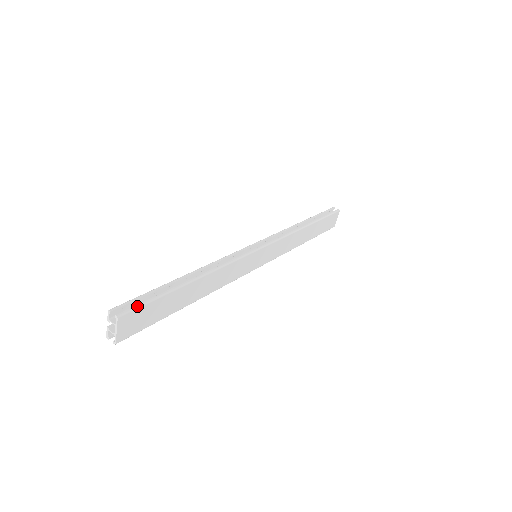
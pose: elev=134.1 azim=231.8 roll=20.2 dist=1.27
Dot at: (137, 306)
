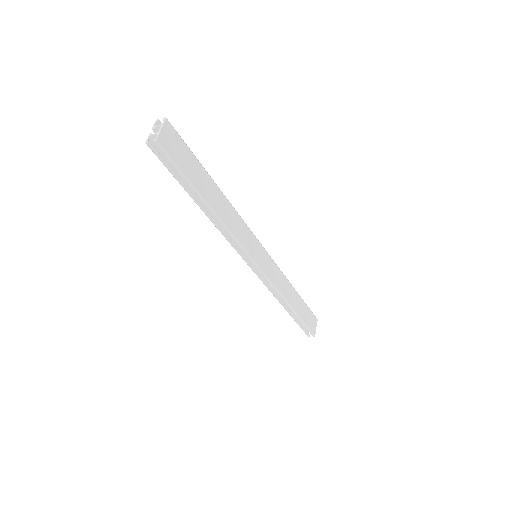
Dot at: (178, 135)
